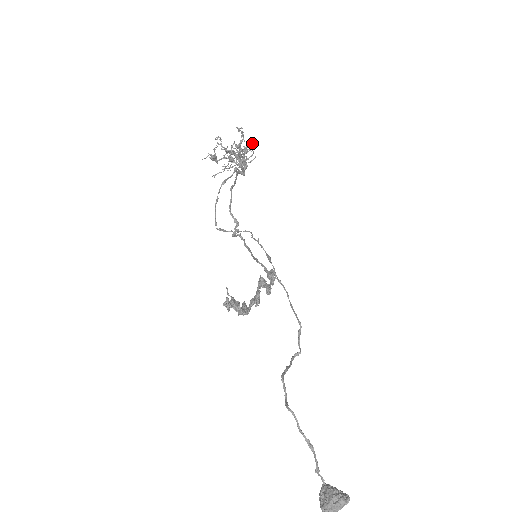
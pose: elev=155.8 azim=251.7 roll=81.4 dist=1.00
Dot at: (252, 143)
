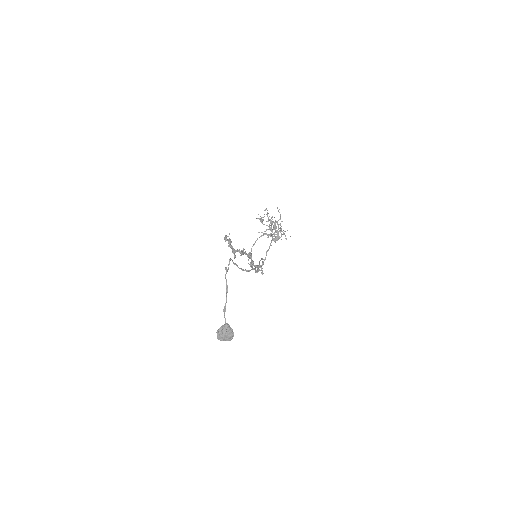
Dot at: (287, 230)
